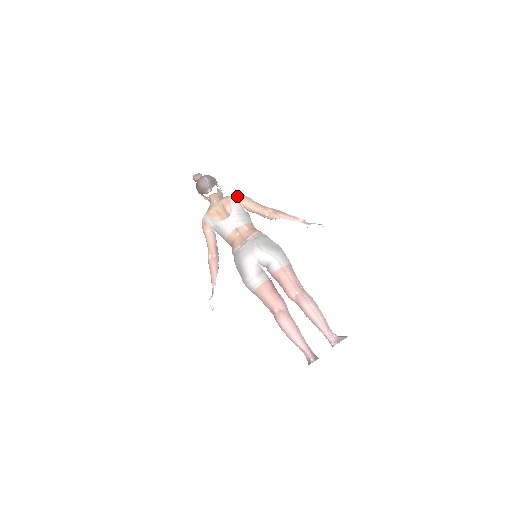
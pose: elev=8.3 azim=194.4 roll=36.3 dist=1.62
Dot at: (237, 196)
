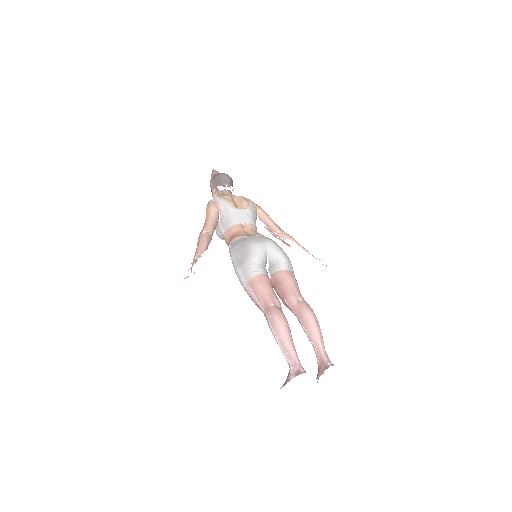
Dot at: (254, 203)
